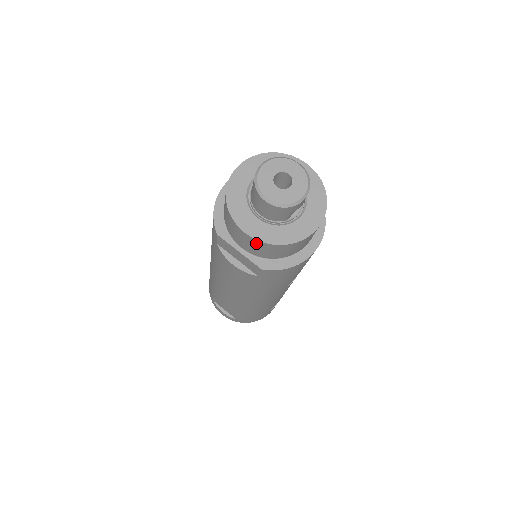
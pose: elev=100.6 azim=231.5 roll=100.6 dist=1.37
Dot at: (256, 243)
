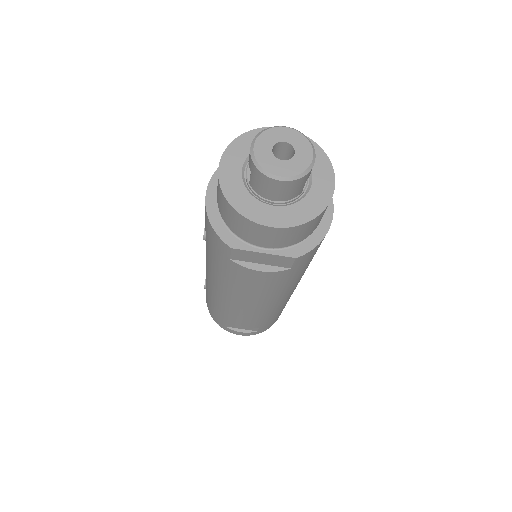
Dot at: (285, 232)
